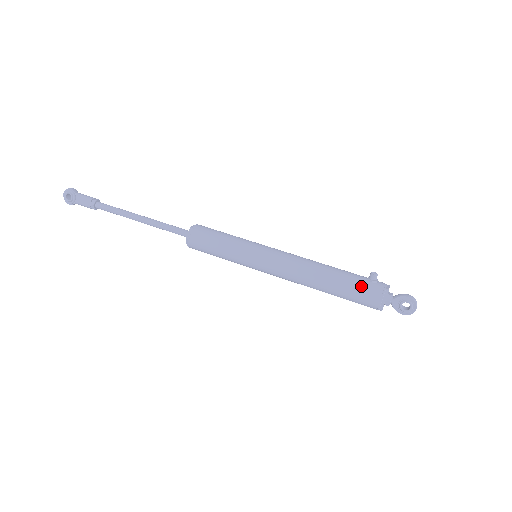
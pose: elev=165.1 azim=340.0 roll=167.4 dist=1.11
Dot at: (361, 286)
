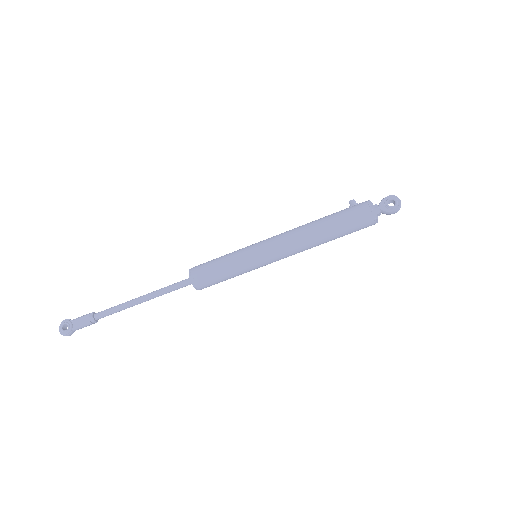
Dot at: (348, 209)
